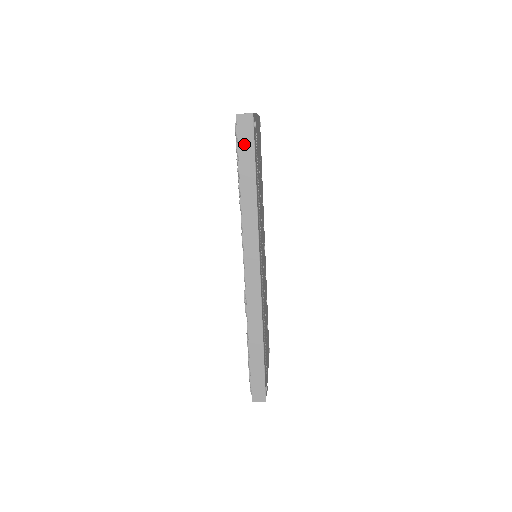
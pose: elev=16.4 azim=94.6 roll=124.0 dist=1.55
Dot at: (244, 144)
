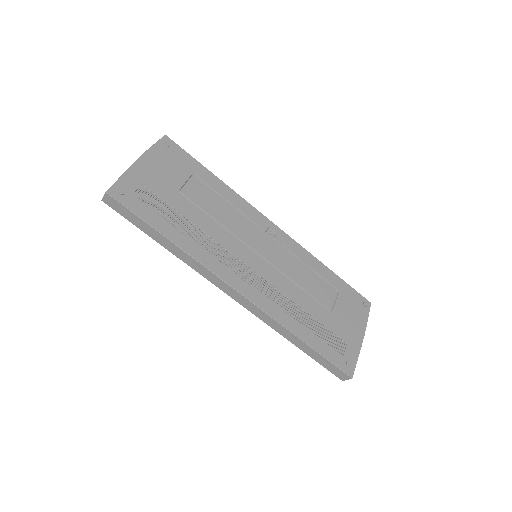
Dot at: (127, 216)
